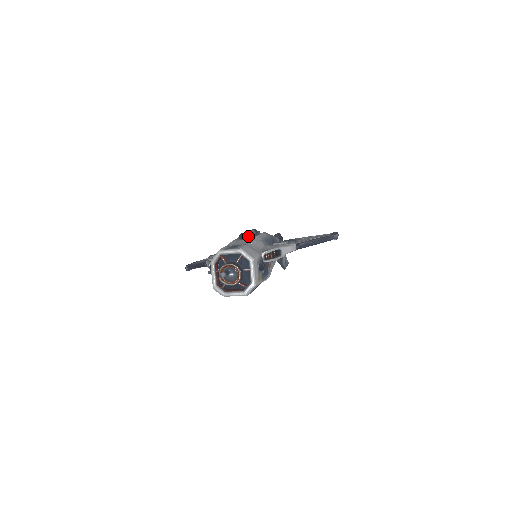
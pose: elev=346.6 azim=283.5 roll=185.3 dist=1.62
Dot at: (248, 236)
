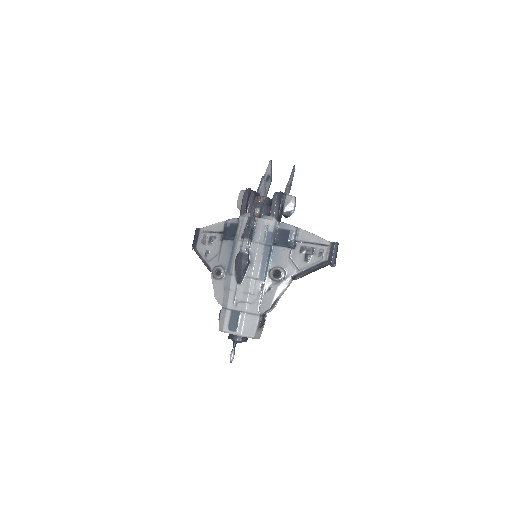
Dot at: (244, 273)
